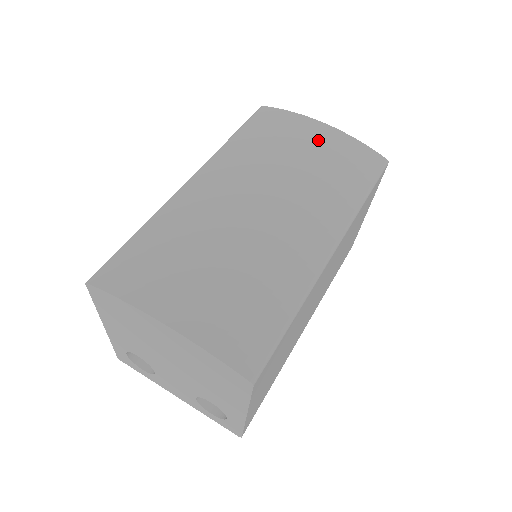
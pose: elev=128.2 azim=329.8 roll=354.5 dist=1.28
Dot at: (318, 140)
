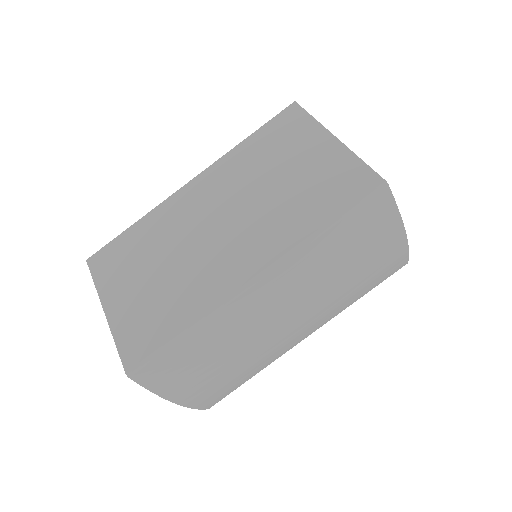
Dot at: (383, 257)
